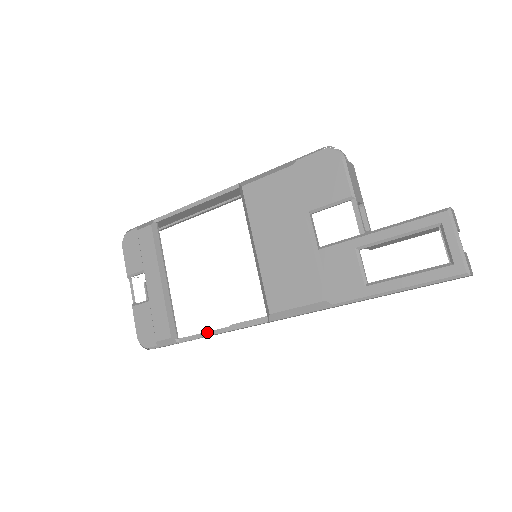
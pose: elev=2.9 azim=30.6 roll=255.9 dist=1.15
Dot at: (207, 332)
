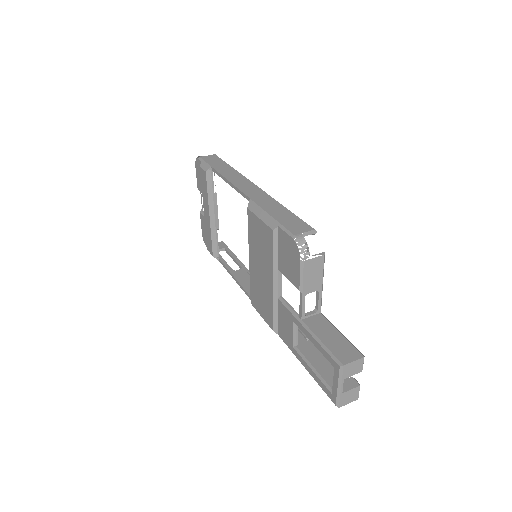
Dot at: (229, 271)
